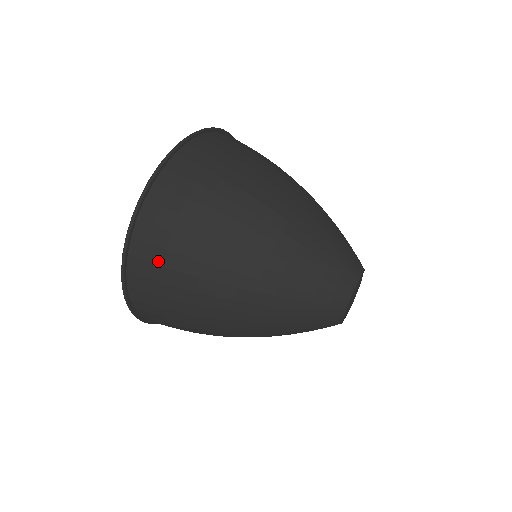
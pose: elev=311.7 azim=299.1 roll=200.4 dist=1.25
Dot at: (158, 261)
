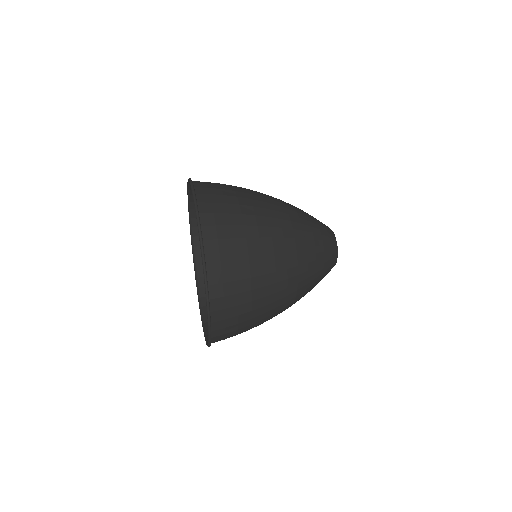
Dot at: (234, 304)
